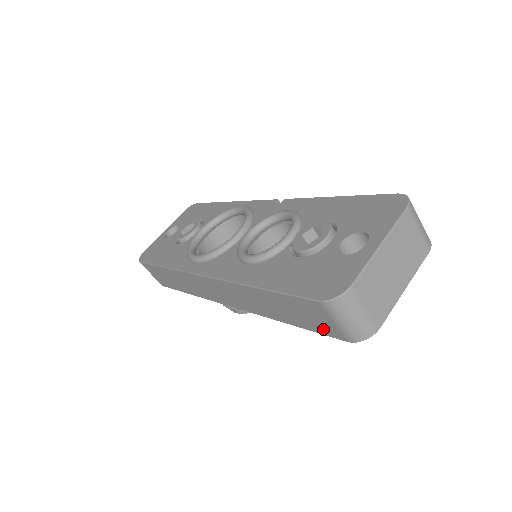
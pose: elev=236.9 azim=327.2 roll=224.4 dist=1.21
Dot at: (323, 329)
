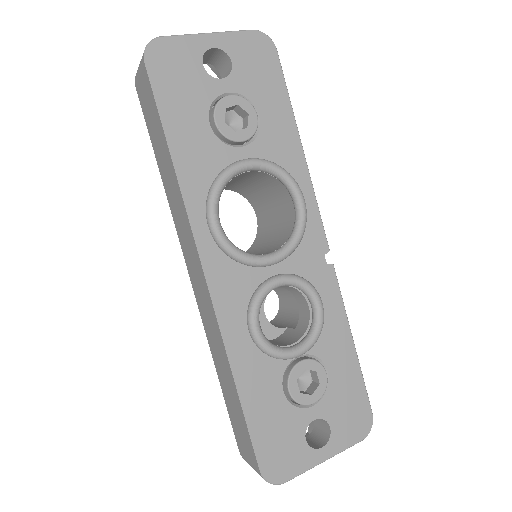
Dot at: (237, 434)
